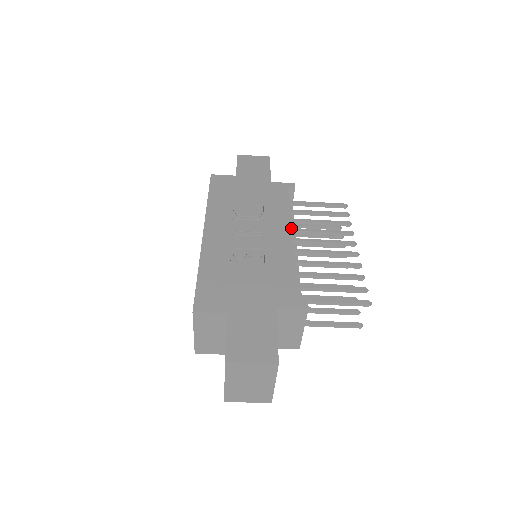
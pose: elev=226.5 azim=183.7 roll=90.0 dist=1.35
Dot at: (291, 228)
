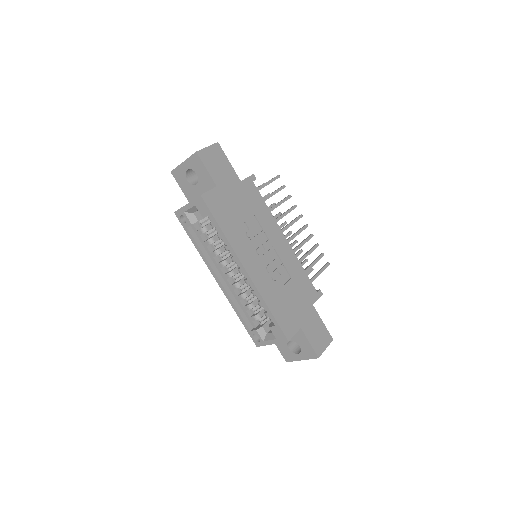
Dot at: (281, 231)
